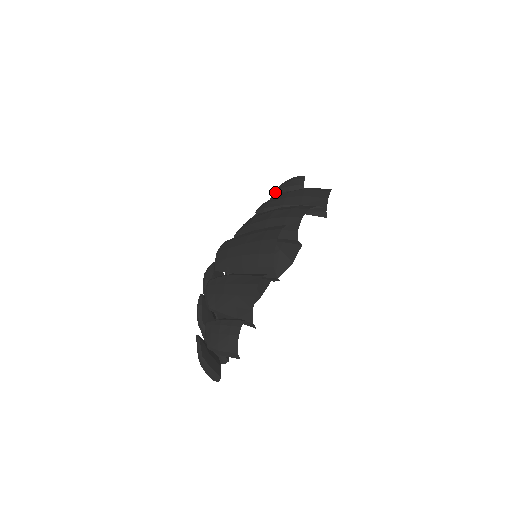
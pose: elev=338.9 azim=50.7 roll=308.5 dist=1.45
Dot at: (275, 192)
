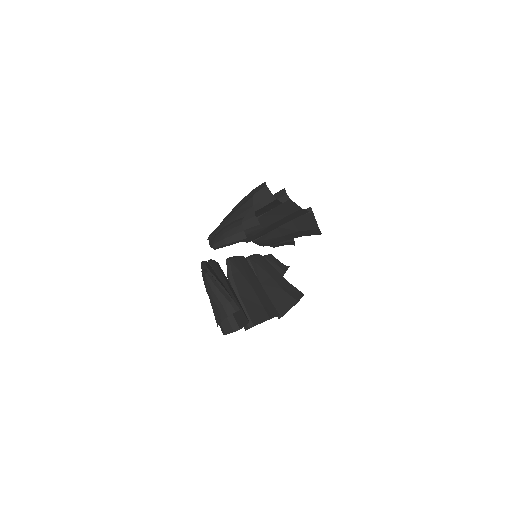
Dot at: occluded
